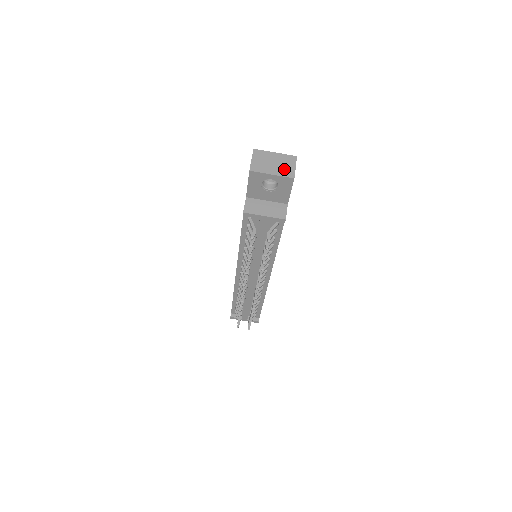
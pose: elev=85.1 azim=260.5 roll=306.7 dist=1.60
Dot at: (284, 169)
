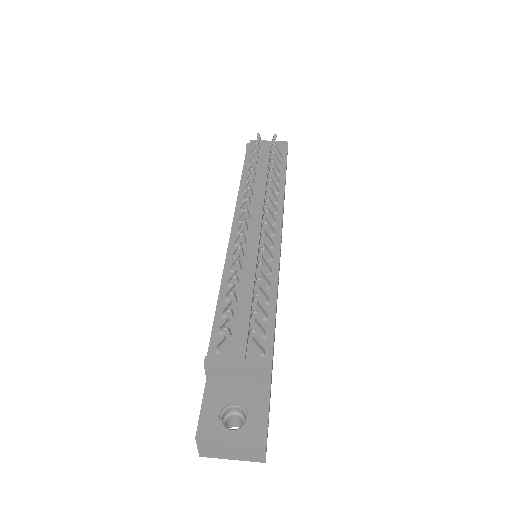
Dot at: occluded
